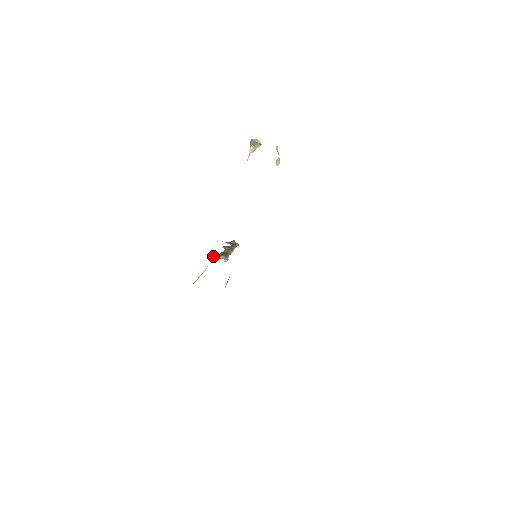
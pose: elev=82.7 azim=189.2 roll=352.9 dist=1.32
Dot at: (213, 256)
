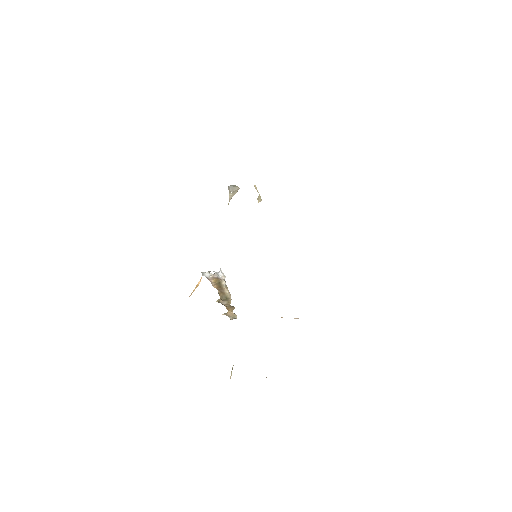
Dot at: occluded
